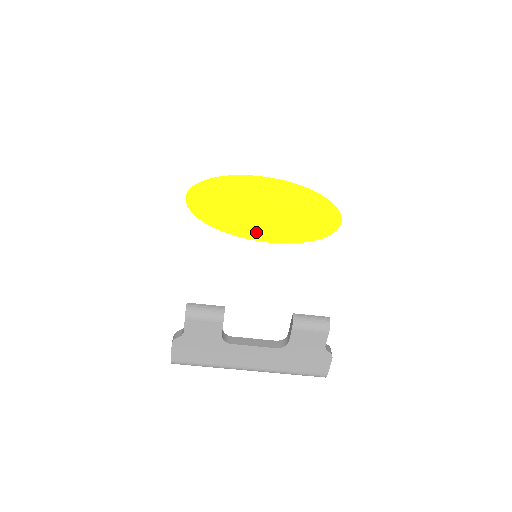
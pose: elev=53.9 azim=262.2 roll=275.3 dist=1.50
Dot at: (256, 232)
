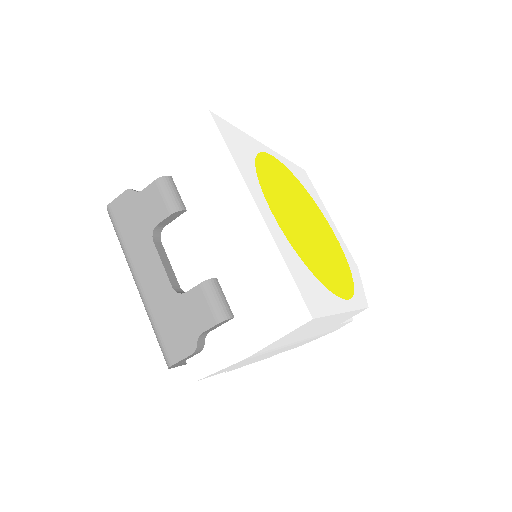
Dot at: (275, 204)
